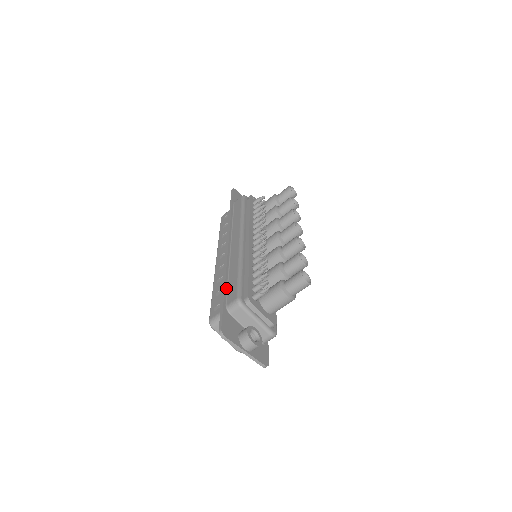
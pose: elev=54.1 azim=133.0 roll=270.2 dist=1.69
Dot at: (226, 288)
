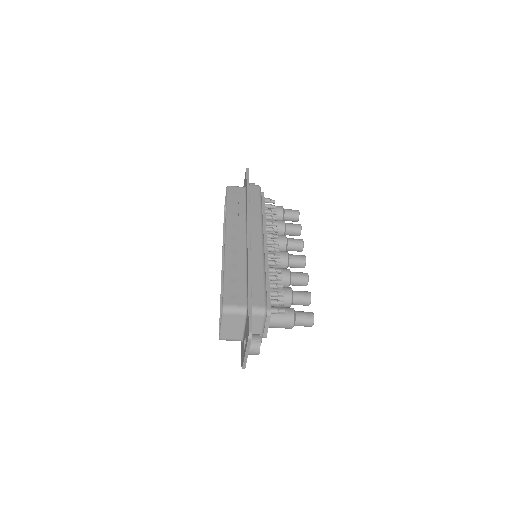
Dot at: (251, 286)
